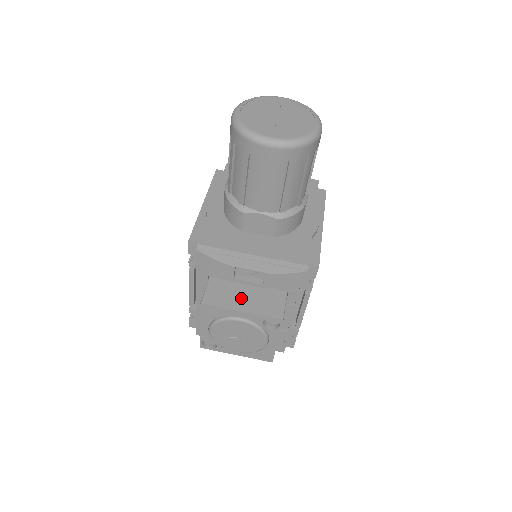
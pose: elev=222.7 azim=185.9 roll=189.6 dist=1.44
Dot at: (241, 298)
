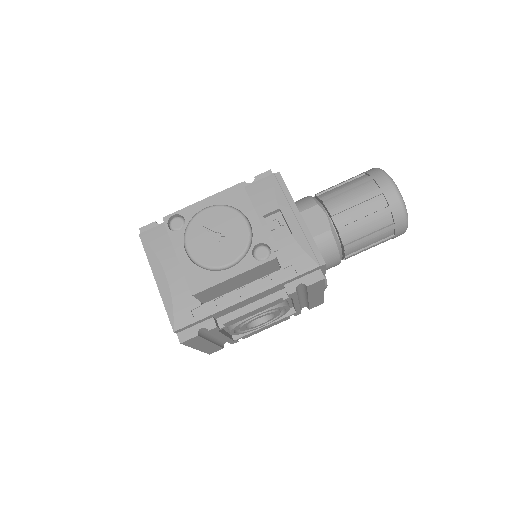
Dot at: occluded
